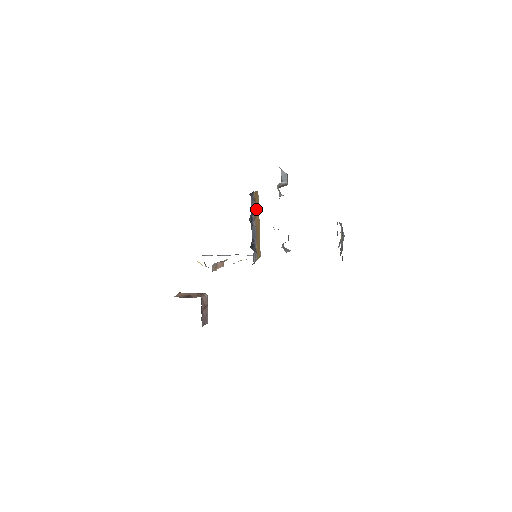
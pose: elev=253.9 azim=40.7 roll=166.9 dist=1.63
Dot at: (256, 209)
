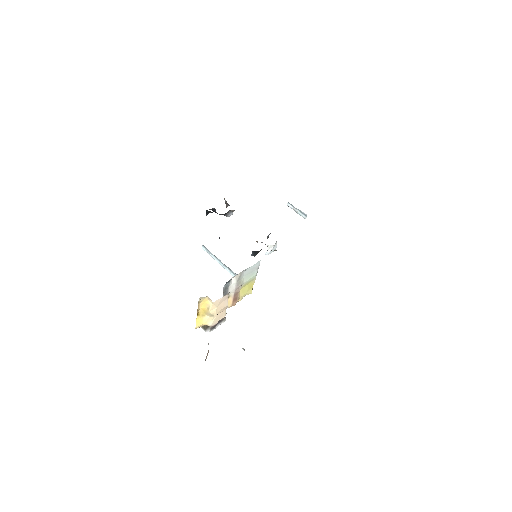
Dot at: occluded
